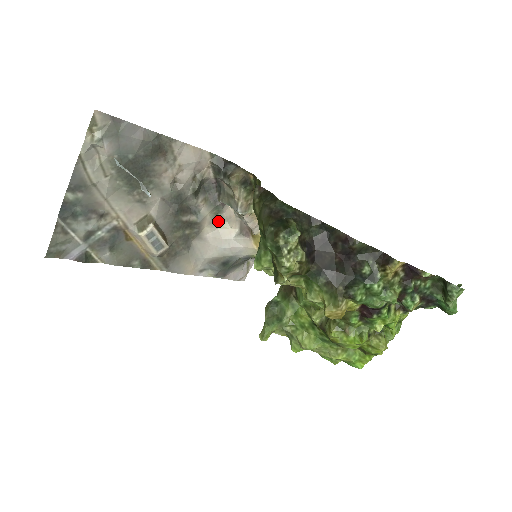
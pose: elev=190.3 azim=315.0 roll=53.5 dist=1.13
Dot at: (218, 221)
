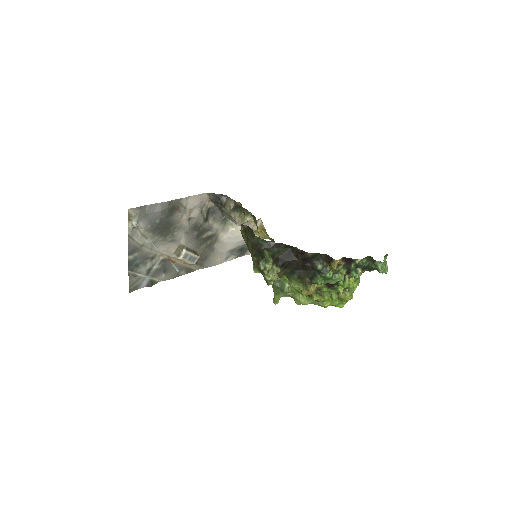
Dot at: (227, 226)
